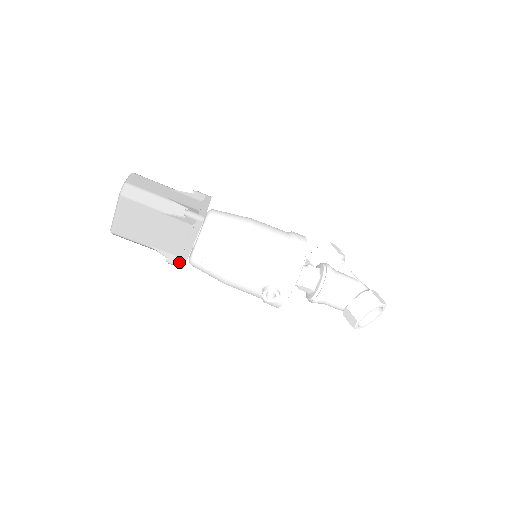
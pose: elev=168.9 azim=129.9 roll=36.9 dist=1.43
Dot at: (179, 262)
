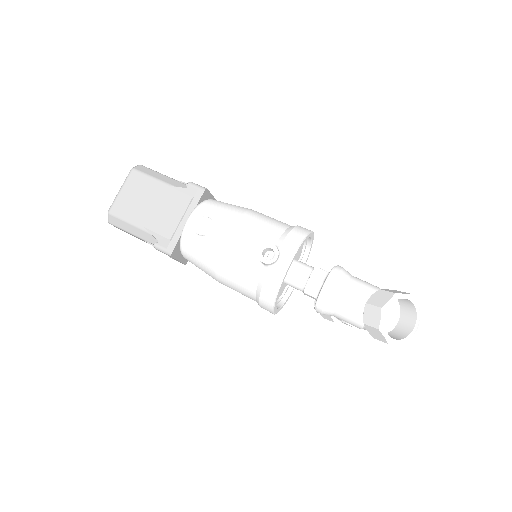
Dot at: (169, 244)
